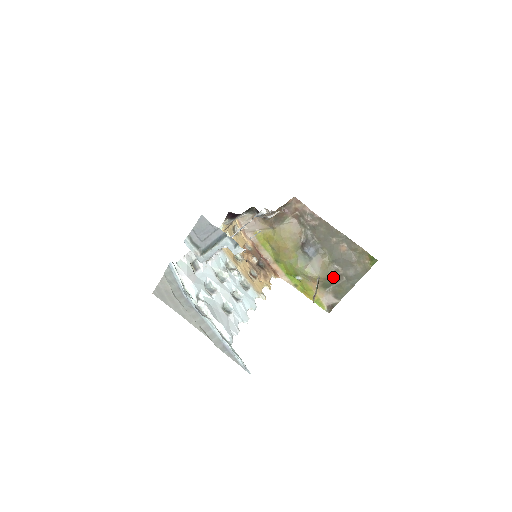
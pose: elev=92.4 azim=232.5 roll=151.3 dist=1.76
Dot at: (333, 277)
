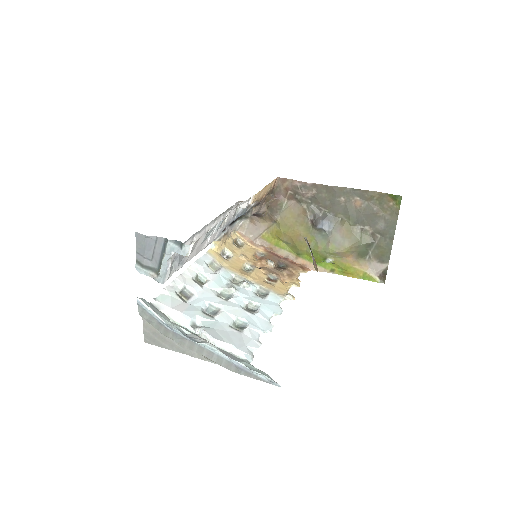
Dot at: (365, 241)
